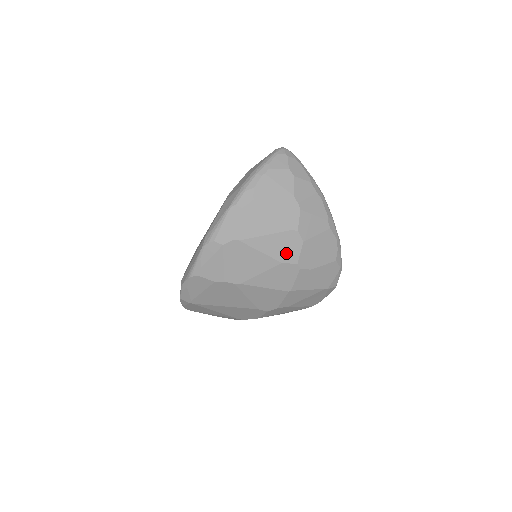
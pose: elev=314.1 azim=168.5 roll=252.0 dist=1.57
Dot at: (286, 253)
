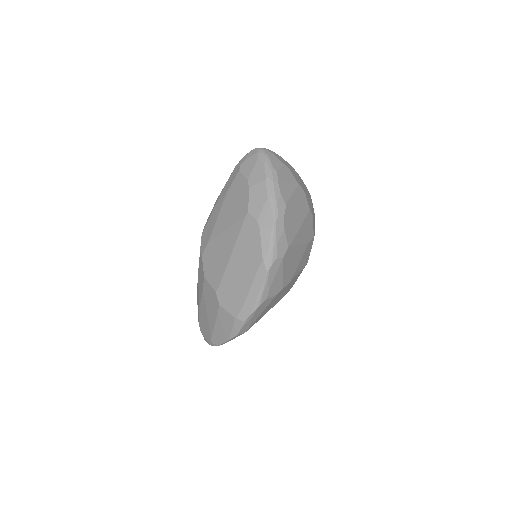
Dot at: (309, 234)
